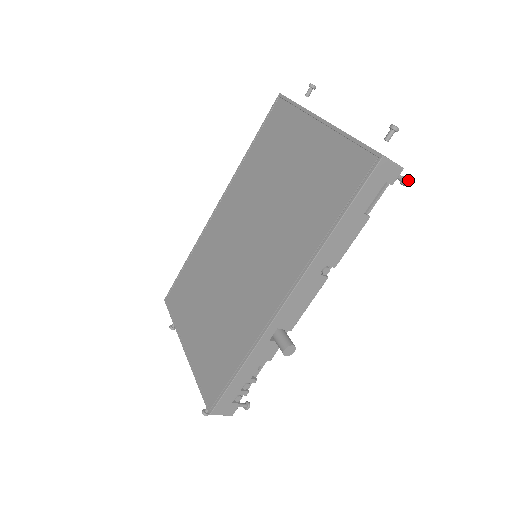
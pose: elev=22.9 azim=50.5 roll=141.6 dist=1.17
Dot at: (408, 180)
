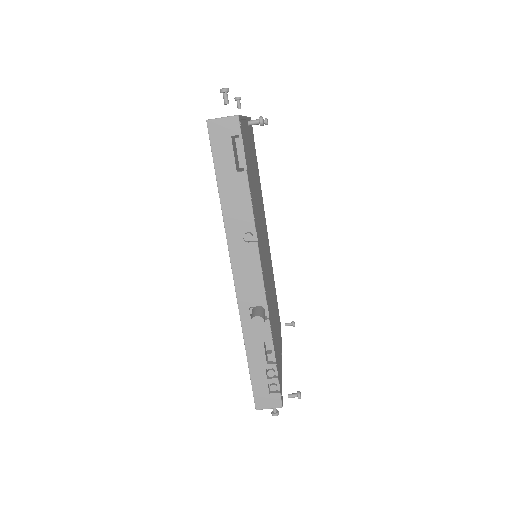
Dot at: (260, 119)
